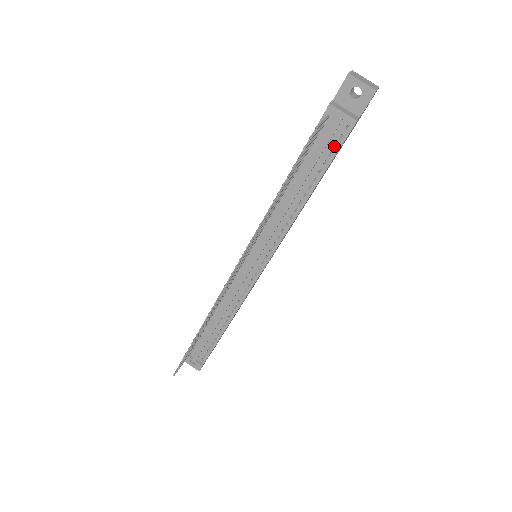
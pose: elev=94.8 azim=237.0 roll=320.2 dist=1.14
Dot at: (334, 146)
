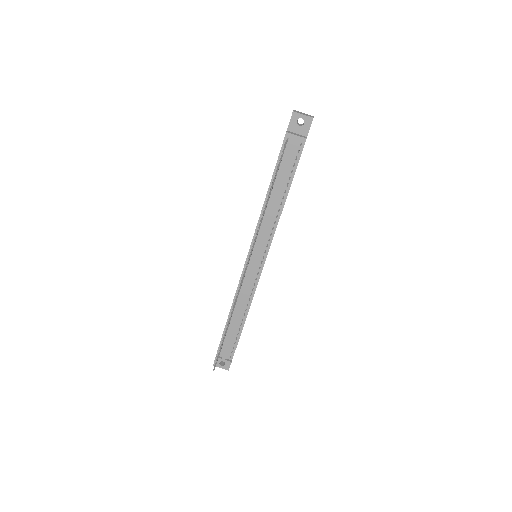
Dot at: (295, 159)
